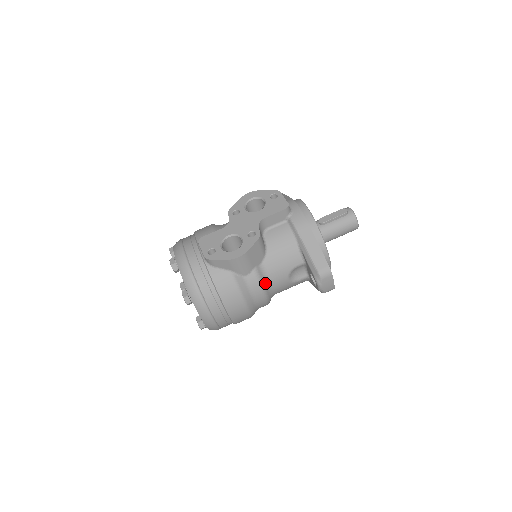
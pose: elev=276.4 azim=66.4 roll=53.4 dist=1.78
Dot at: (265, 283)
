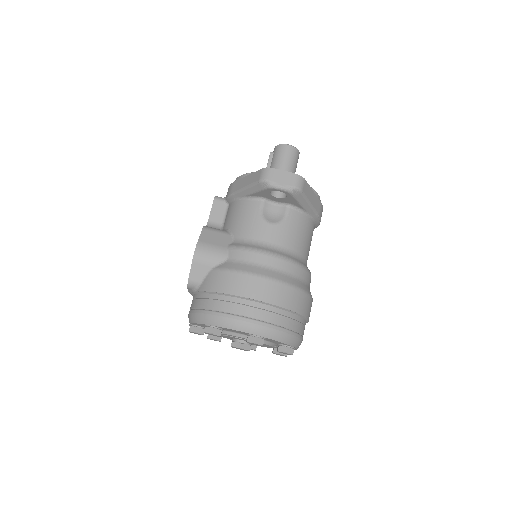
Dot at: (252, 246)
